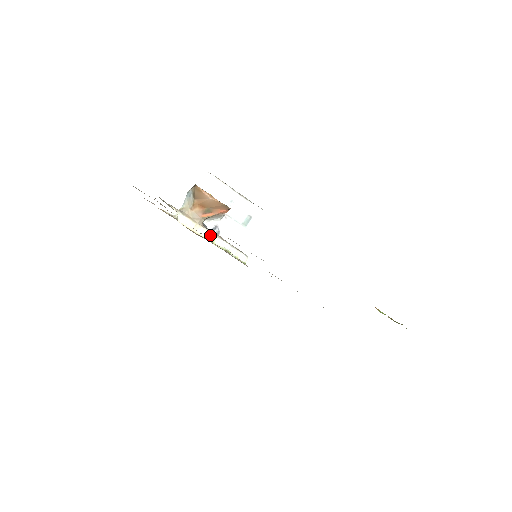
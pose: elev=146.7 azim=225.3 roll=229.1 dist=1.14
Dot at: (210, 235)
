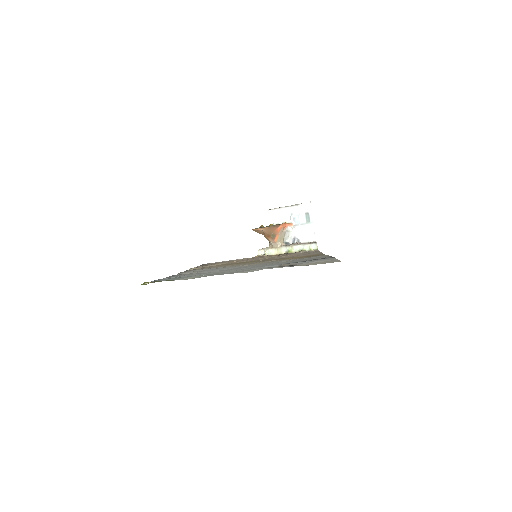
Dot at: (287, 249)
